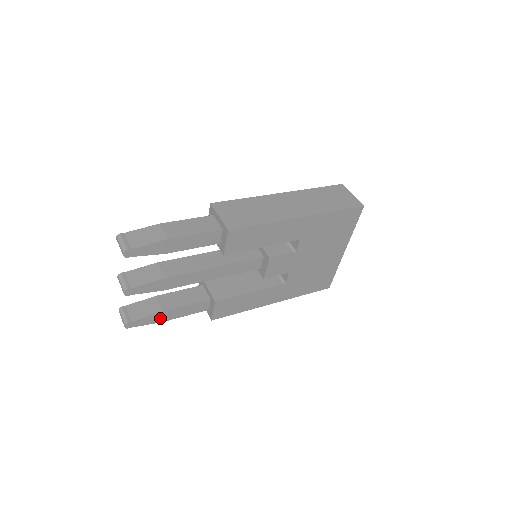
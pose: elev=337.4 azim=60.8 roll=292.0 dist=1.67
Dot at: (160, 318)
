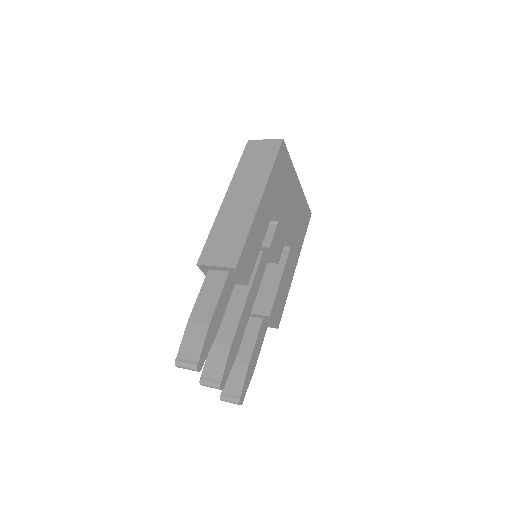
Dot at: (251, 370)
